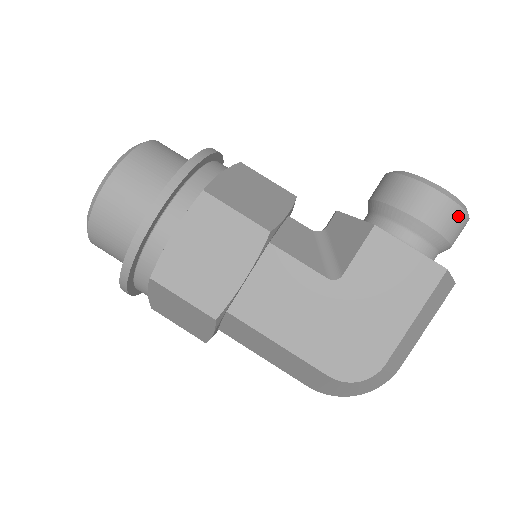
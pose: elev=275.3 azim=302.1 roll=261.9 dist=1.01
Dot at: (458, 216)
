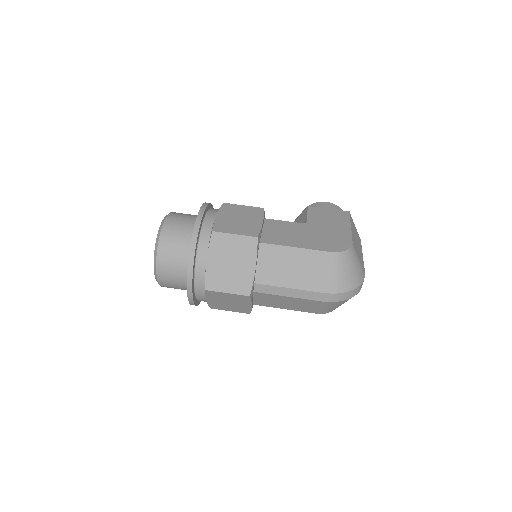
Dot at: occluded
